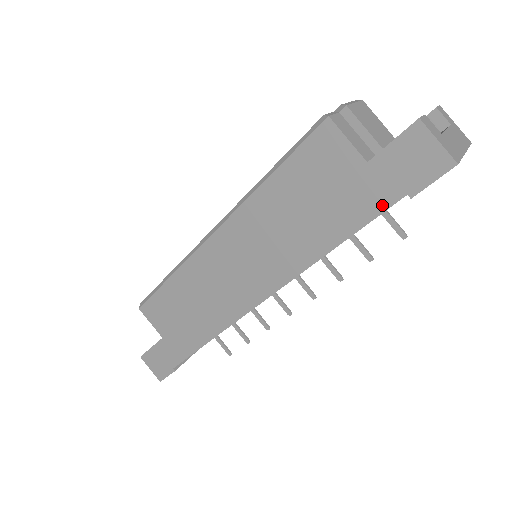
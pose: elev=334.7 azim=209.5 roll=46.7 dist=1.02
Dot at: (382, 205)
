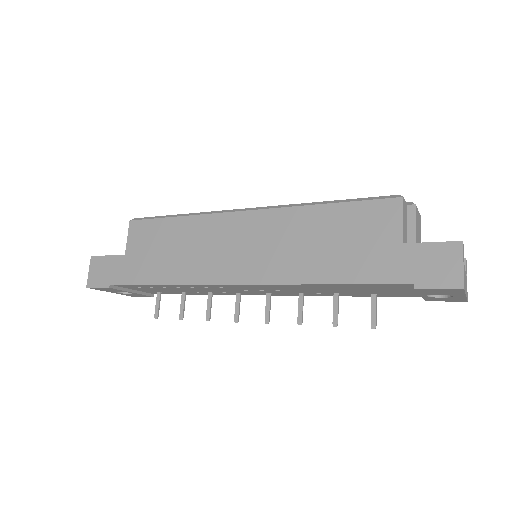
Dot at: (390, 279)
